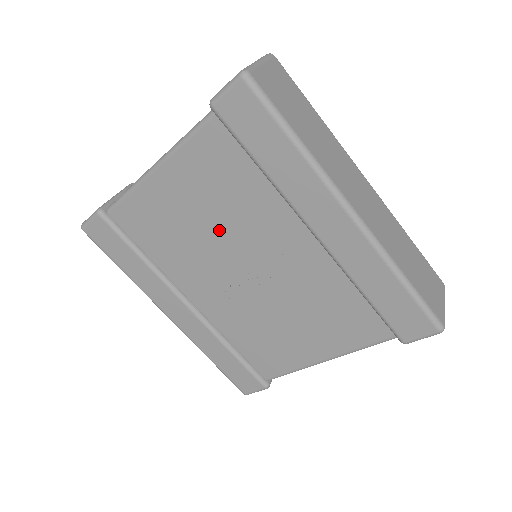
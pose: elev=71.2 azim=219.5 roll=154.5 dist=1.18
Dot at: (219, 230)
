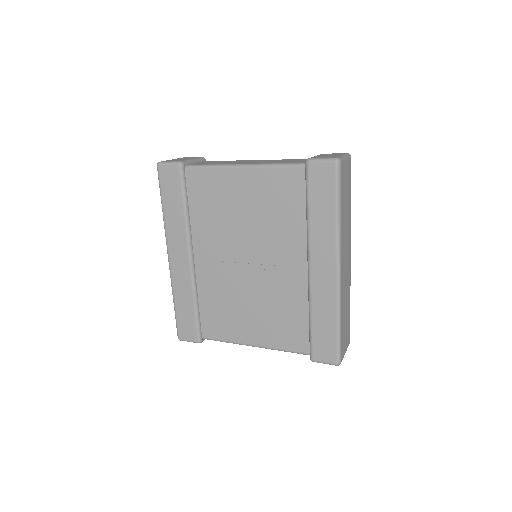
Dot at: (252, 227)
